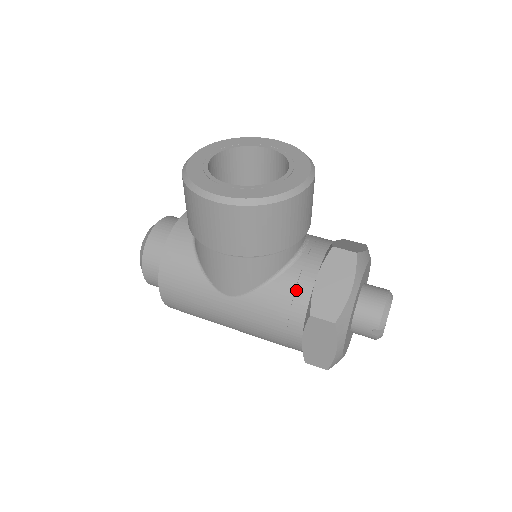
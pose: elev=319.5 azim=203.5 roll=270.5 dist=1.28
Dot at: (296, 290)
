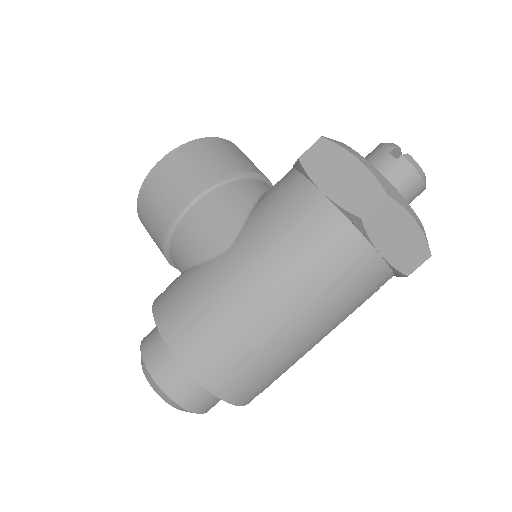
Dot at: (281, 181)
